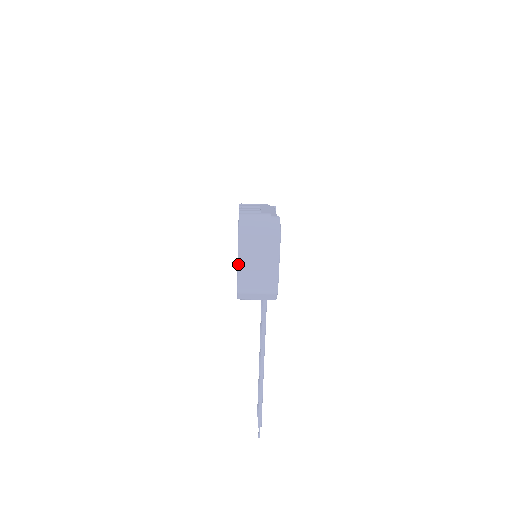
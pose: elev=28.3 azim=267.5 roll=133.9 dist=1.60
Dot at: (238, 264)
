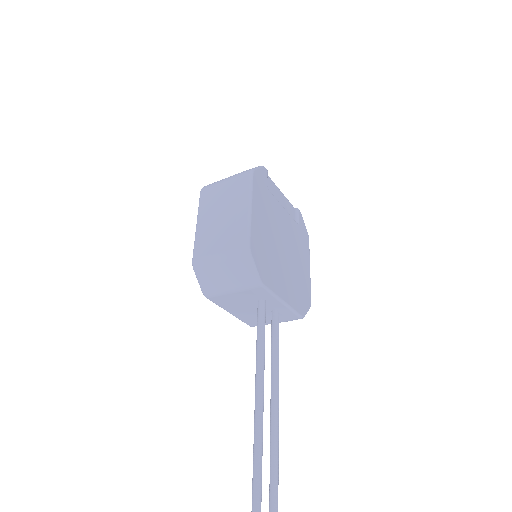
Dot at: (196, 224)
